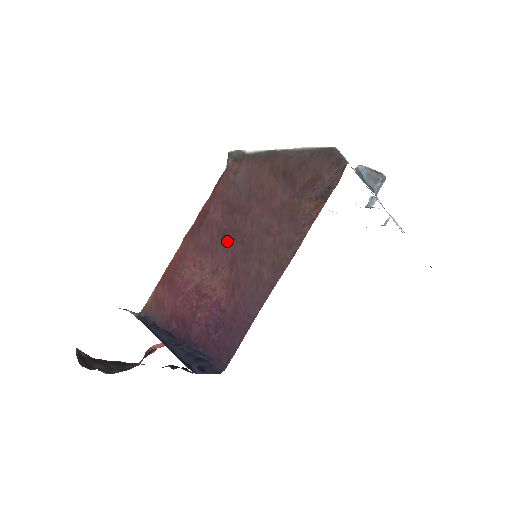
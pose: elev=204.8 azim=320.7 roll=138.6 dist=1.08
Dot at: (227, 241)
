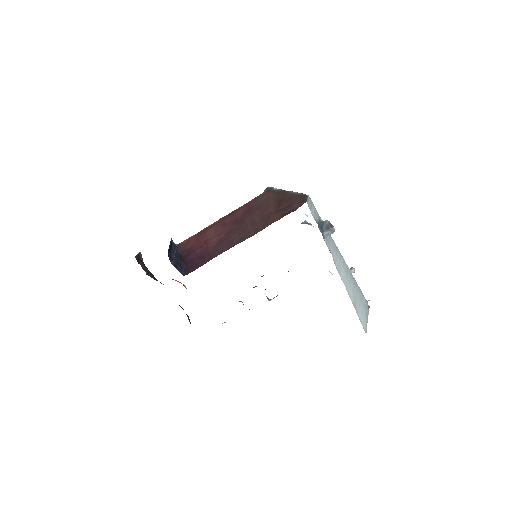
Dot at: (235, 223)
